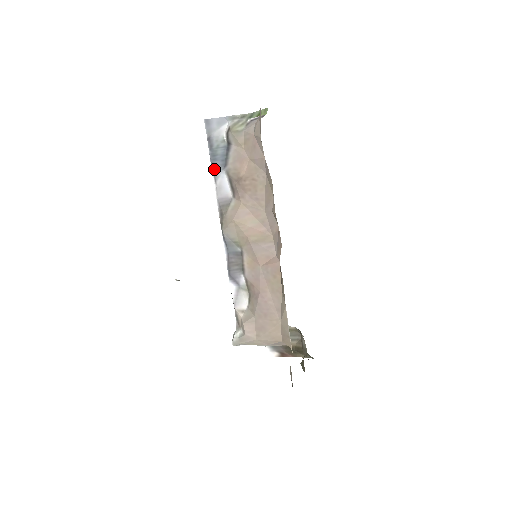
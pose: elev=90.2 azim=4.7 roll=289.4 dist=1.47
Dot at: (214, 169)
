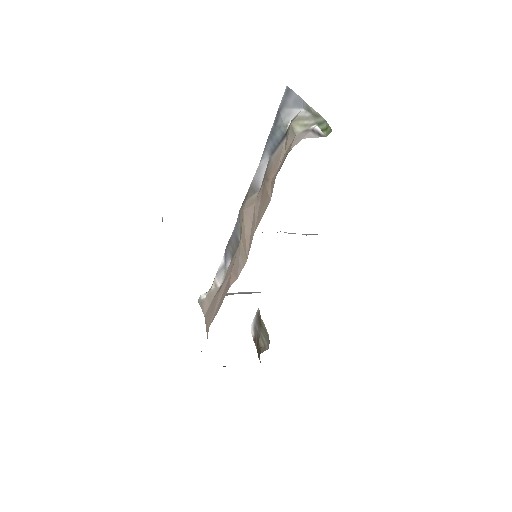
Dot at: (266, 146)
